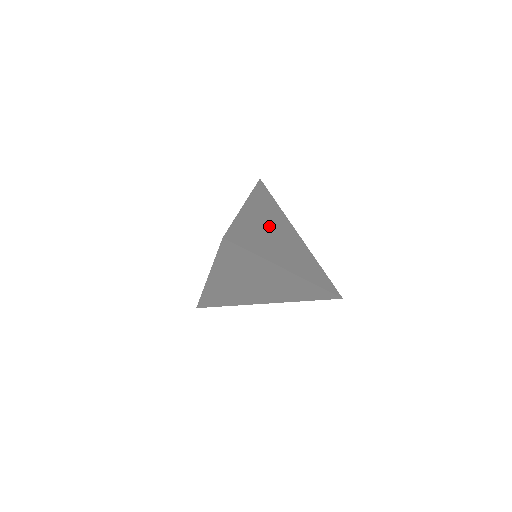
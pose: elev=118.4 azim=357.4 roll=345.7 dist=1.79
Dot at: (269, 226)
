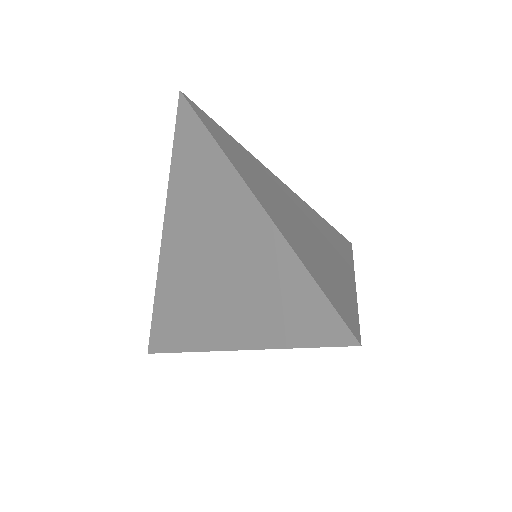
Dot at: (286, 210)
